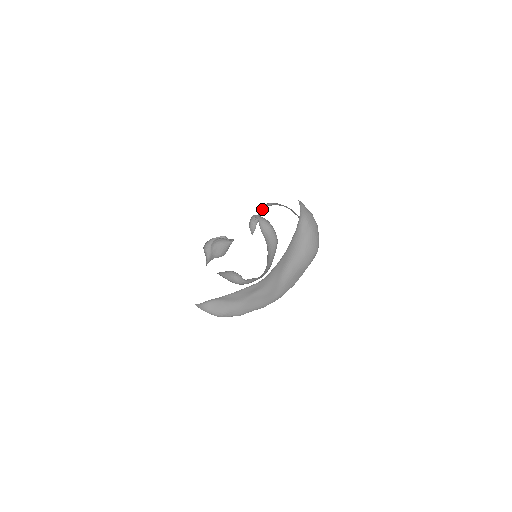
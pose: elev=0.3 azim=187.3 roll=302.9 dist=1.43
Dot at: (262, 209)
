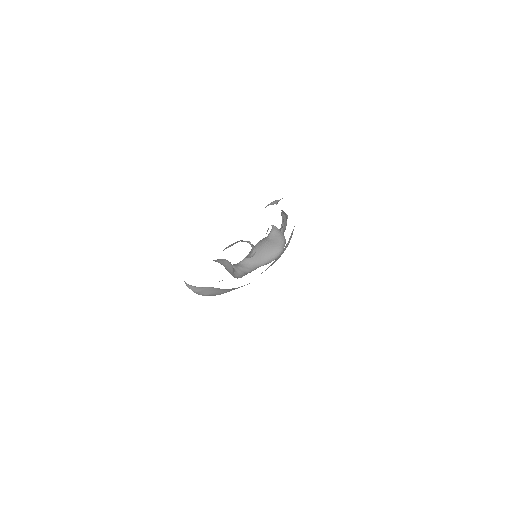
Dot at: occluded
